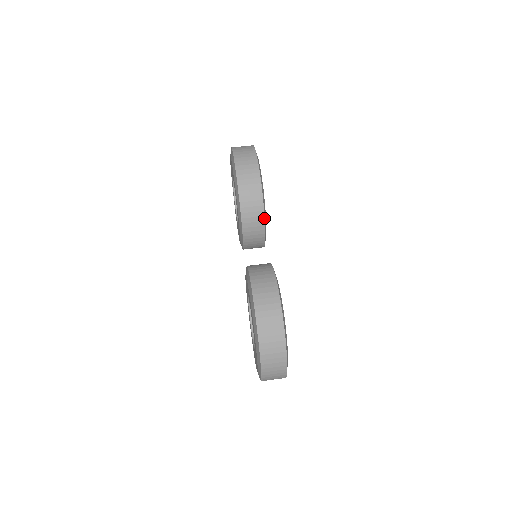
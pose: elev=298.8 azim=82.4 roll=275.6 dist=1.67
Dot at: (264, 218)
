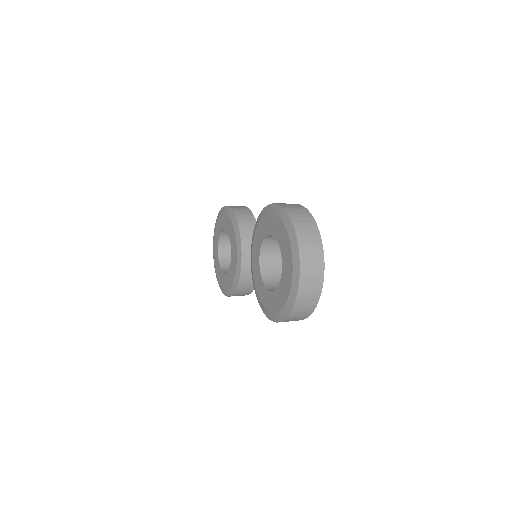
Dot at: occluded
